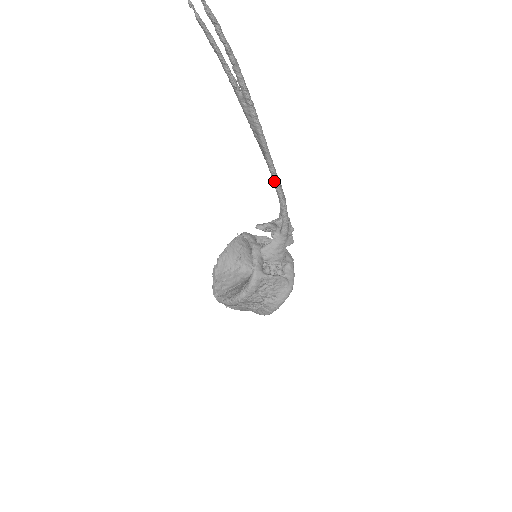
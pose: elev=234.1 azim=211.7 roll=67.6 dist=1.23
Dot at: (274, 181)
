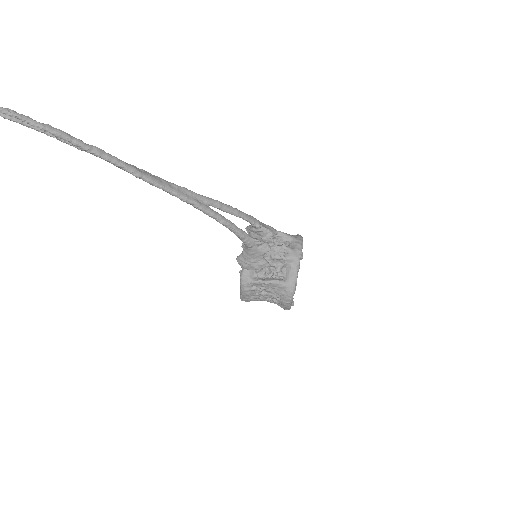
Dot at: (194, 207)
